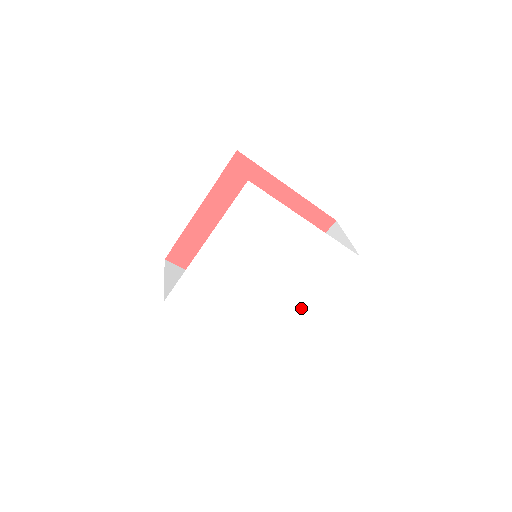
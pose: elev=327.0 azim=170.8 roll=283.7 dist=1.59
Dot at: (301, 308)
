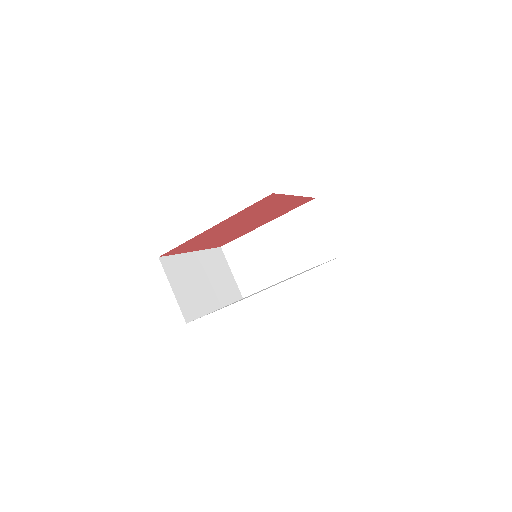
Dot at: occluded
